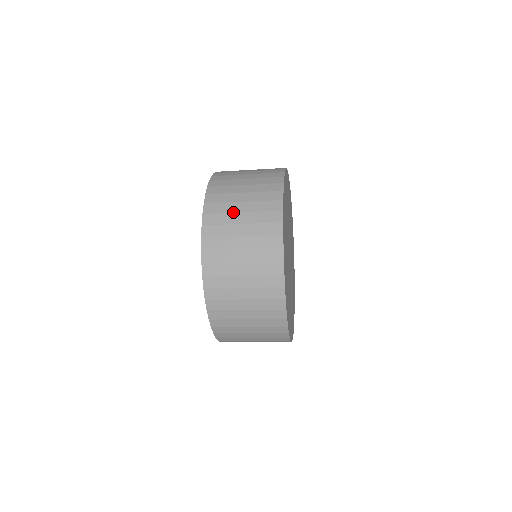
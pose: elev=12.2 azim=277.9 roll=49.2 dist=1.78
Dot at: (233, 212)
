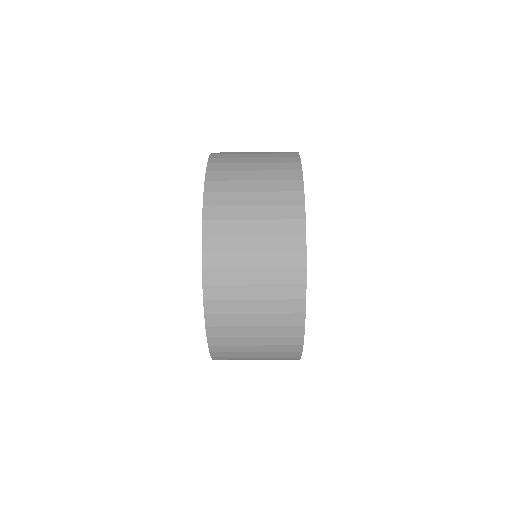
Dot at: (242, 268)
